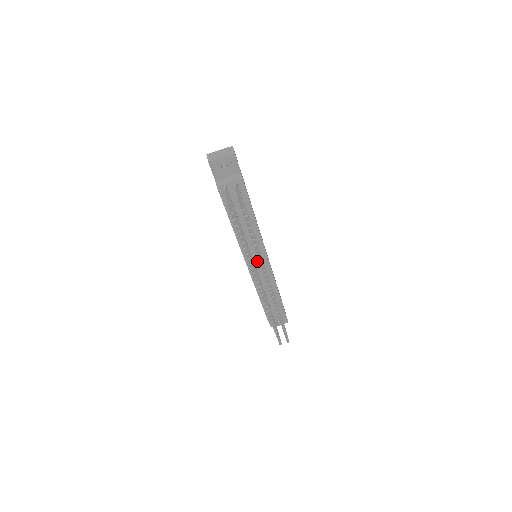
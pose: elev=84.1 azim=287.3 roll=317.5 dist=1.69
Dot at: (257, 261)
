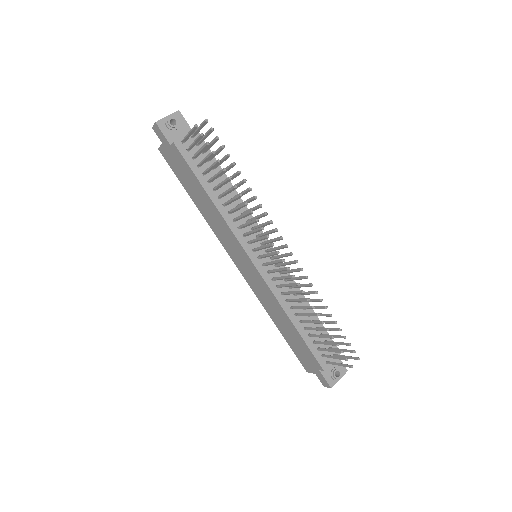
Dot at: occluded
